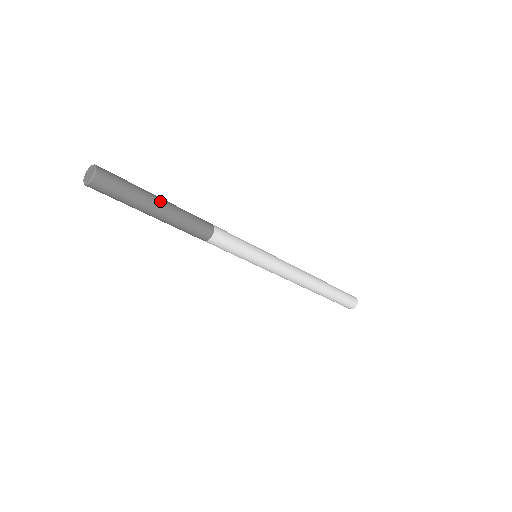
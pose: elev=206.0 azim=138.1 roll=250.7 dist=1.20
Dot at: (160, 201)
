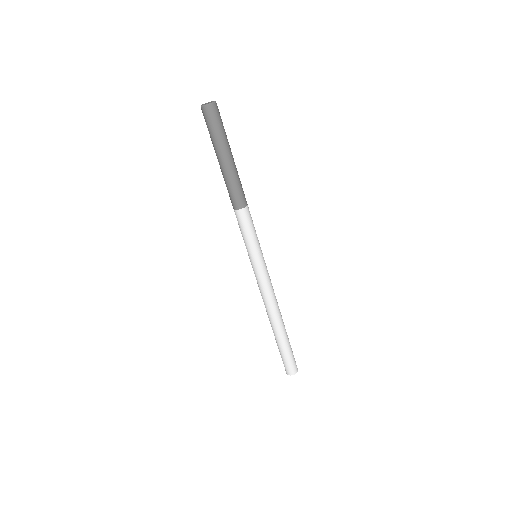
Dot at: (232, 155)
